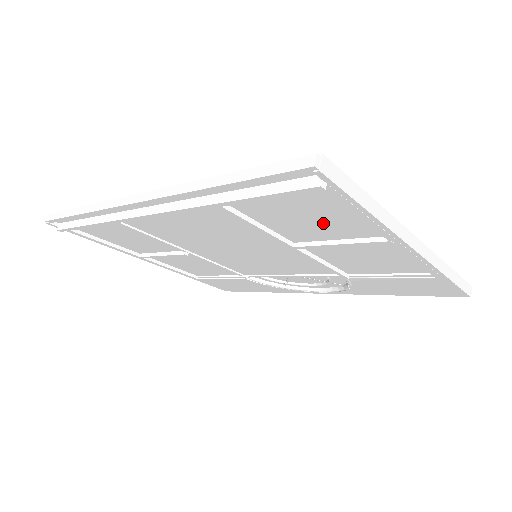
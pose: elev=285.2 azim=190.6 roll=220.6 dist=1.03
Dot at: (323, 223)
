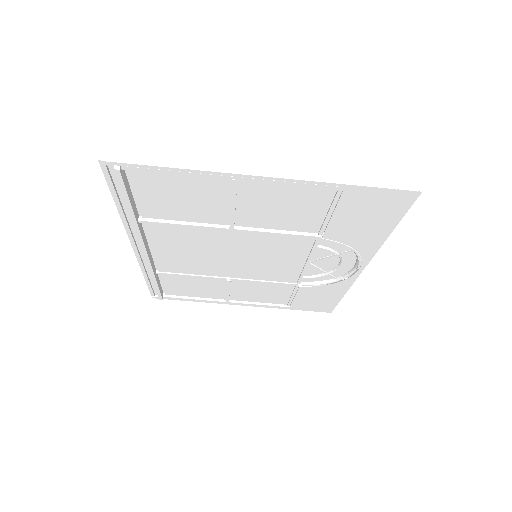
Dot at: (195, 196)
